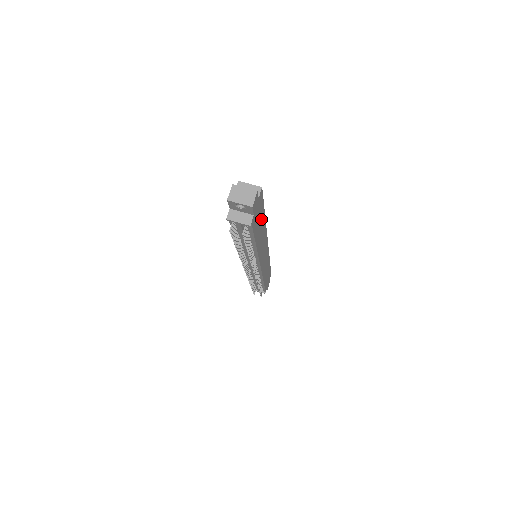
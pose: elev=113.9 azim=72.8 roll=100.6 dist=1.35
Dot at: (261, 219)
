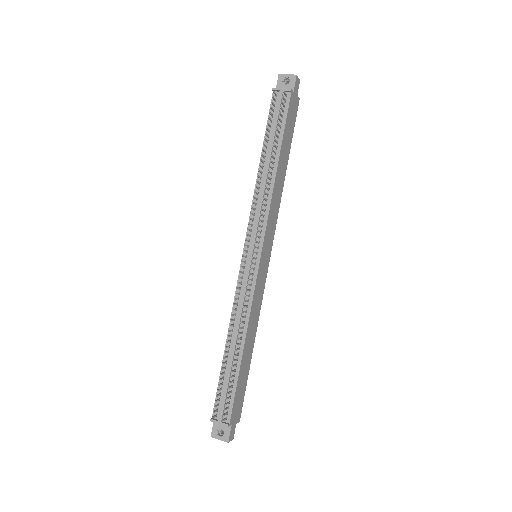
Dot at: (288, 144)
